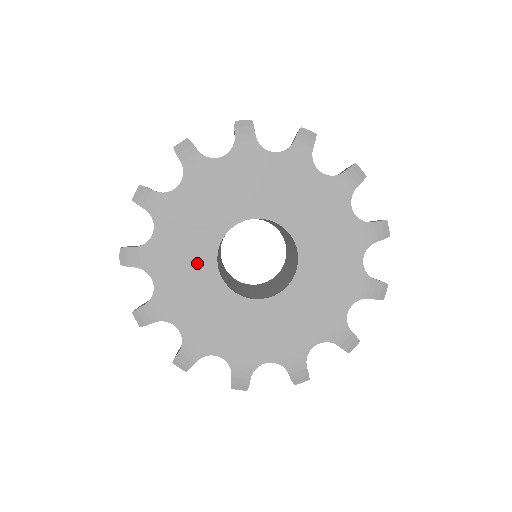
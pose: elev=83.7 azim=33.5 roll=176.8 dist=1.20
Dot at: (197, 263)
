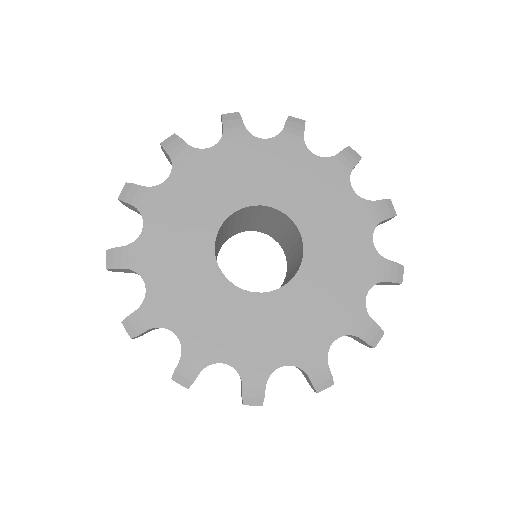
Dot at: (196, 226)
